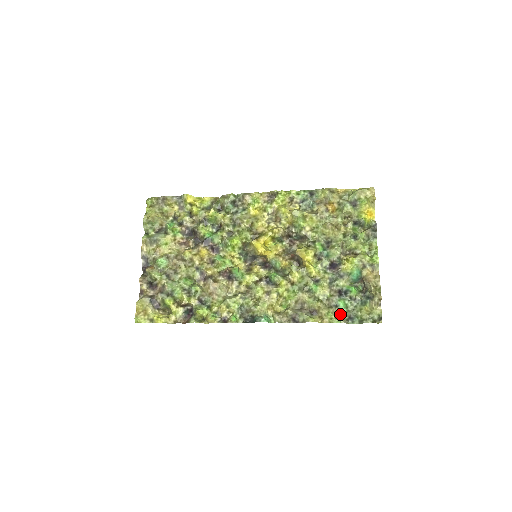
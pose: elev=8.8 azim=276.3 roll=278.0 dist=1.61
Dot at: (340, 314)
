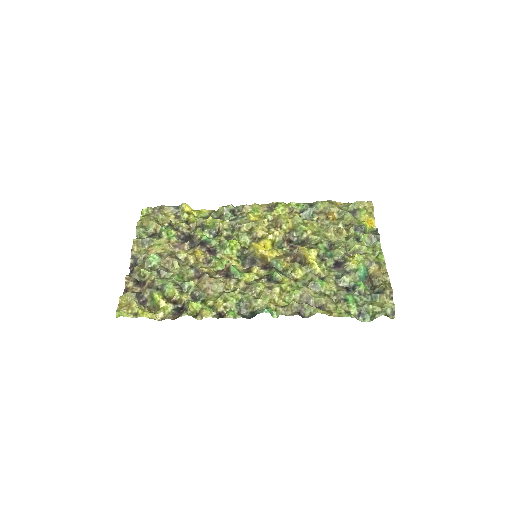
Dot at: (350, 308)
